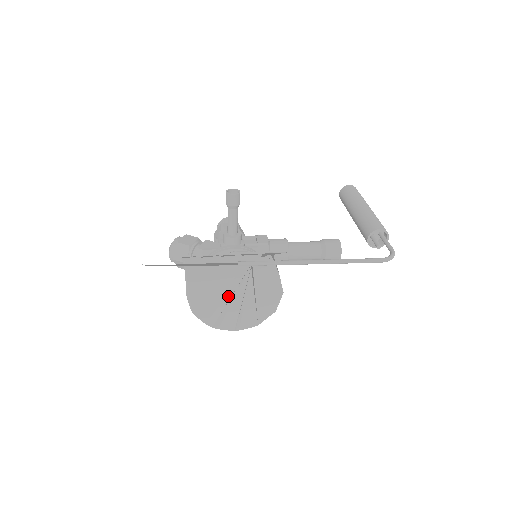
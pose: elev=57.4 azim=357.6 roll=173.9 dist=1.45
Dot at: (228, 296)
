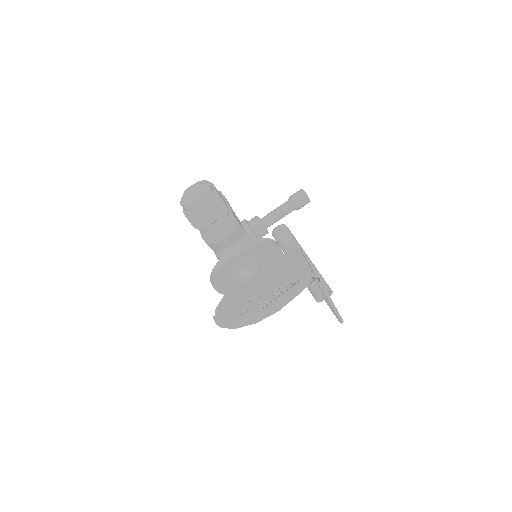
Dot at: (260, 294)
